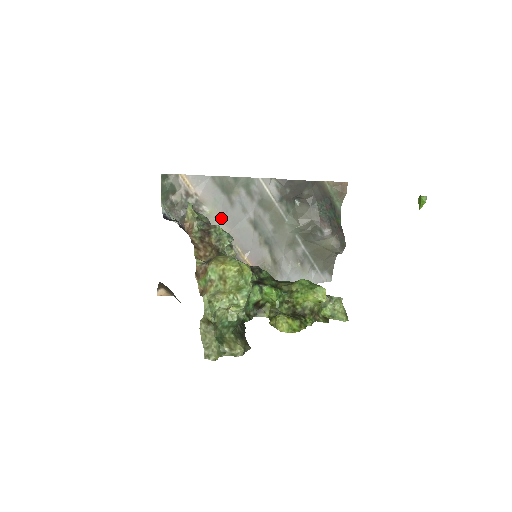
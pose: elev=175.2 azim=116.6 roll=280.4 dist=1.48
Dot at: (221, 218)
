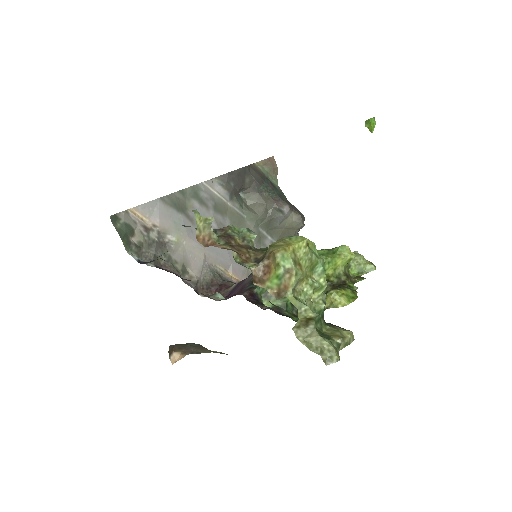
Dot at: (190, 241)
